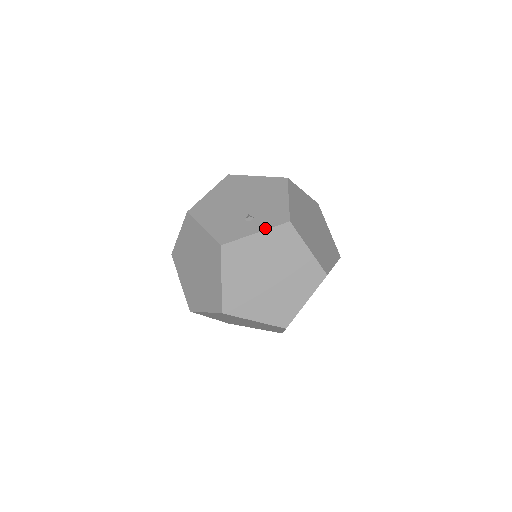
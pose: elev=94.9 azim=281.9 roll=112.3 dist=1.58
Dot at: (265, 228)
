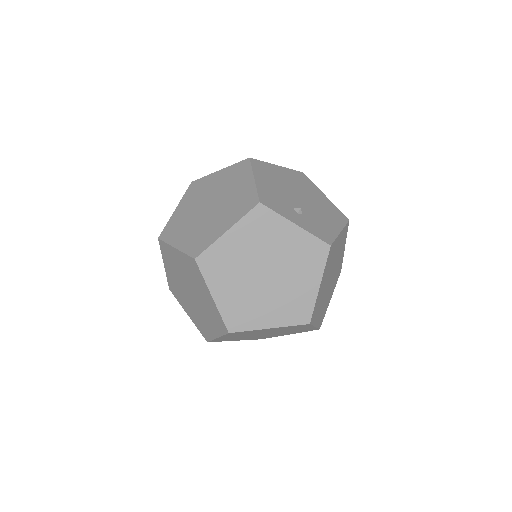
Dot at: (307, 229)
